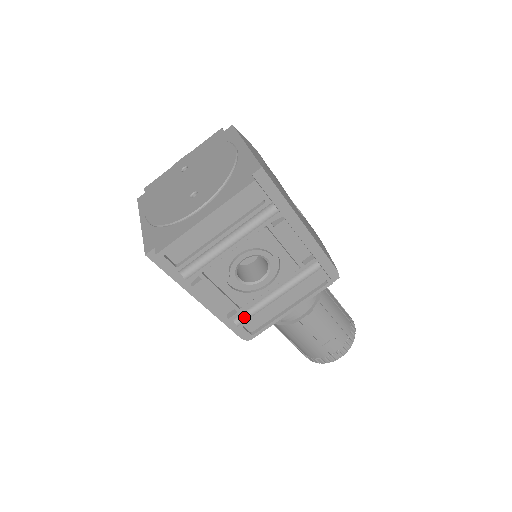
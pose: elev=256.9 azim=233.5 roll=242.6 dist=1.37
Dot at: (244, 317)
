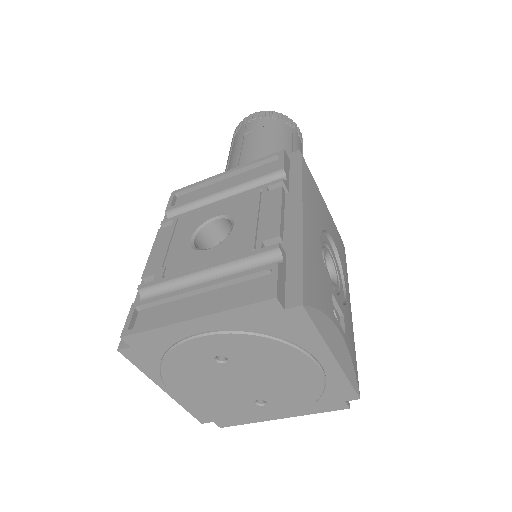
Dot at: occluded
